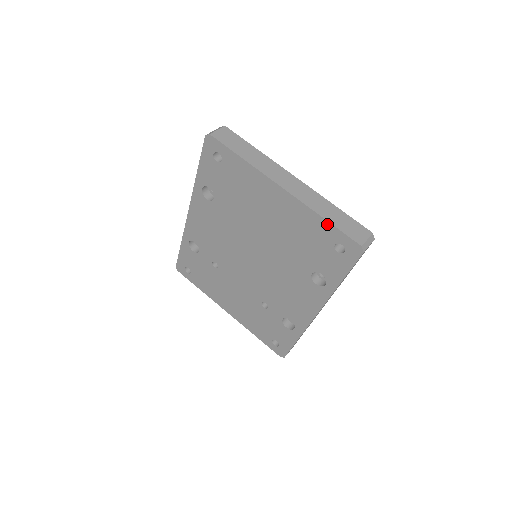
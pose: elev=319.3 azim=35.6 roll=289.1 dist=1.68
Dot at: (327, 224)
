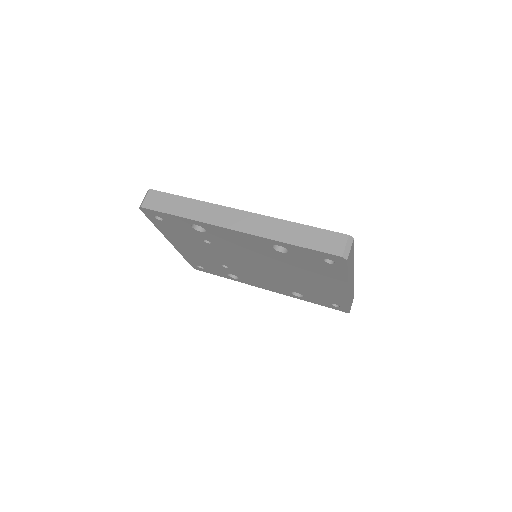
Dot at: (347, 304)
